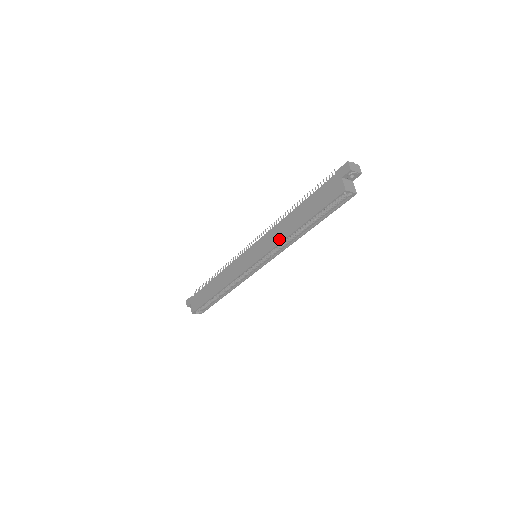
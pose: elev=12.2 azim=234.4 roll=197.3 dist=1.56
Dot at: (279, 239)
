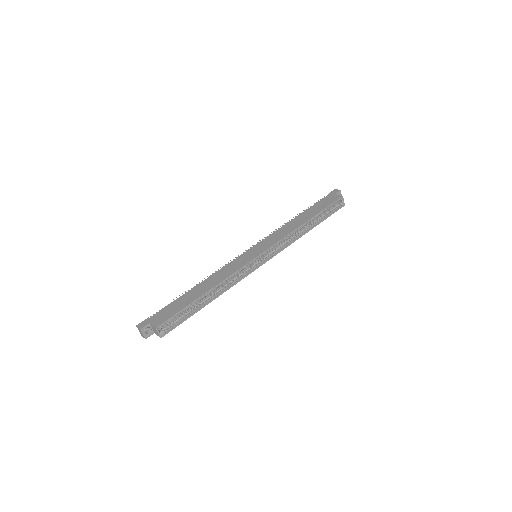
Dot at: (289, 231)
